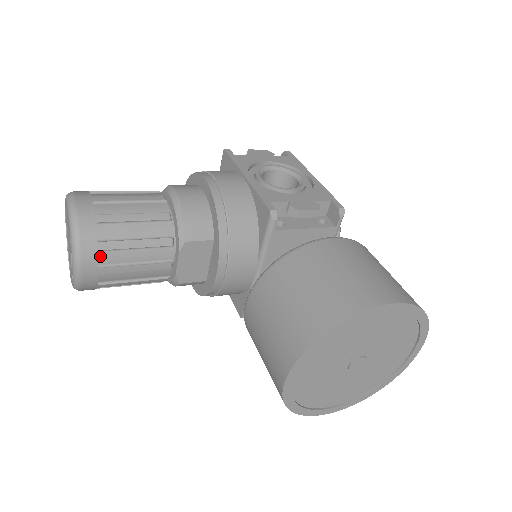
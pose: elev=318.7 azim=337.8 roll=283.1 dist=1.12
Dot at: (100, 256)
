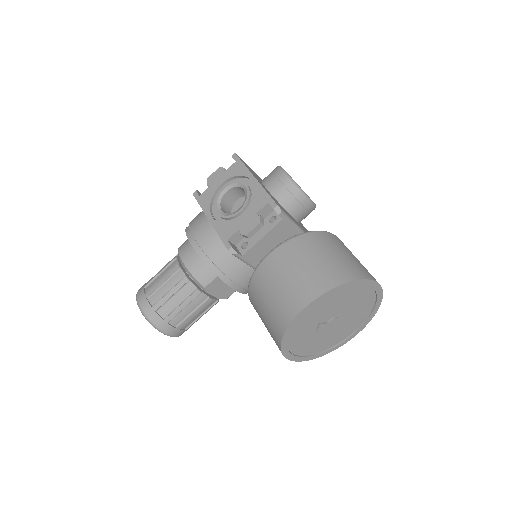
Dot at: (171, 323)
